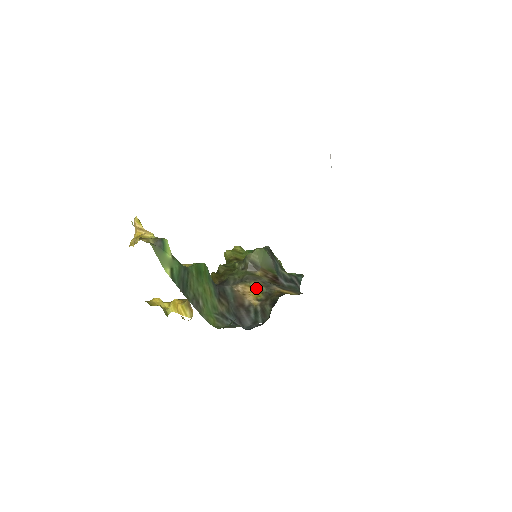
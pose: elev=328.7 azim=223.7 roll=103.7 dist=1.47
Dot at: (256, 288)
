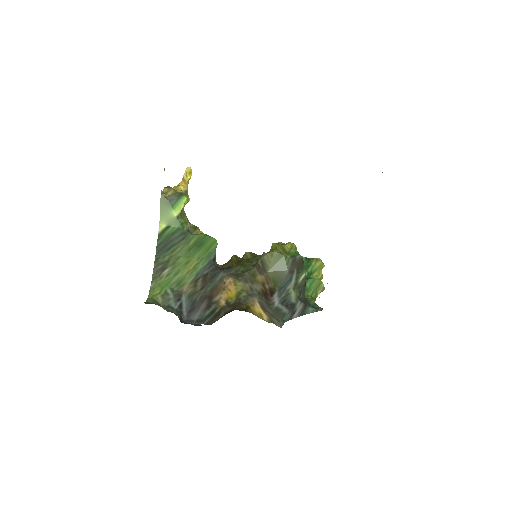
Dot at: (238, 289)
